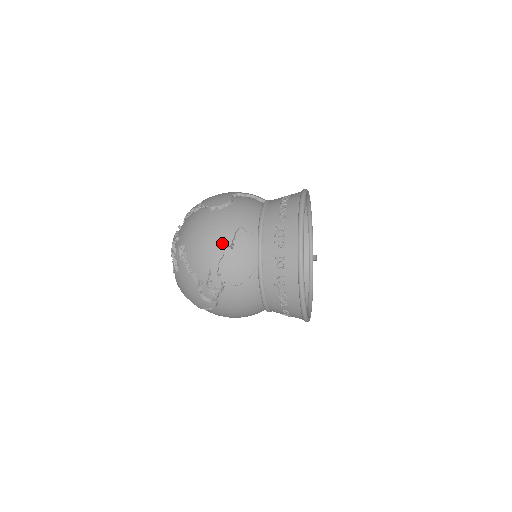
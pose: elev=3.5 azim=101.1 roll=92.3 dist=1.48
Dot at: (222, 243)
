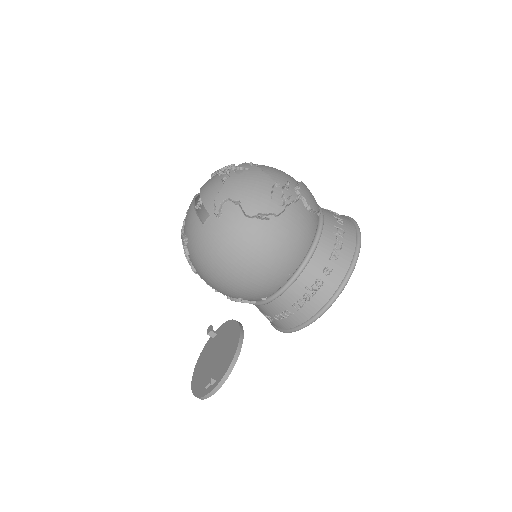
Dot at: occluded
